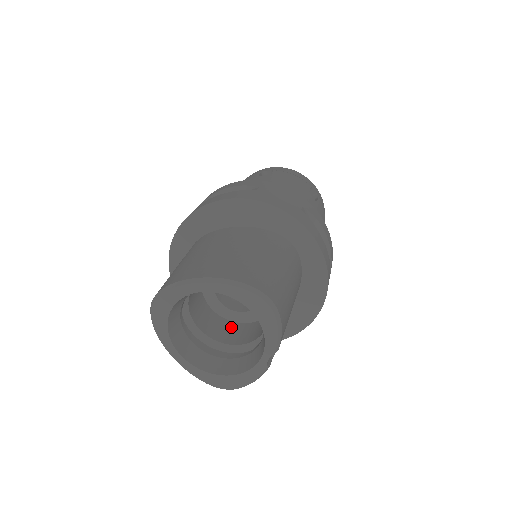
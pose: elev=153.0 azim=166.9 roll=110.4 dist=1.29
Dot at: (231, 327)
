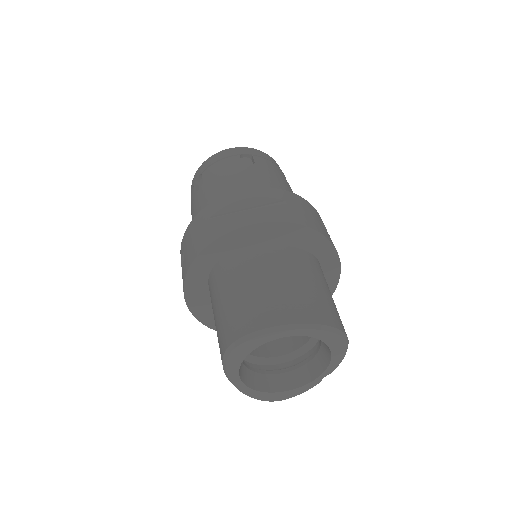
Dot at: occluded
